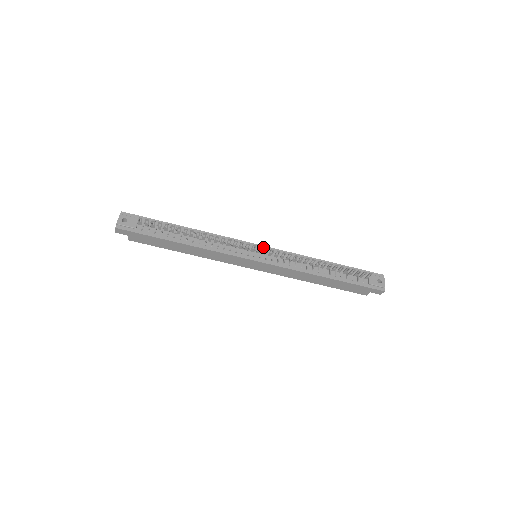
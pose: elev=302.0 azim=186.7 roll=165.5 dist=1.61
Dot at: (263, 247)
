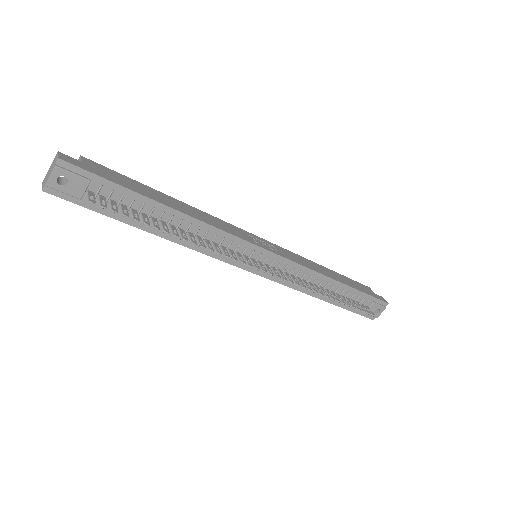
Dot at: (271, 255)
